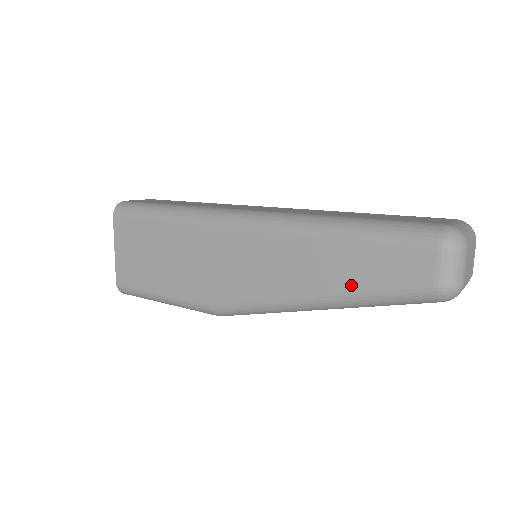
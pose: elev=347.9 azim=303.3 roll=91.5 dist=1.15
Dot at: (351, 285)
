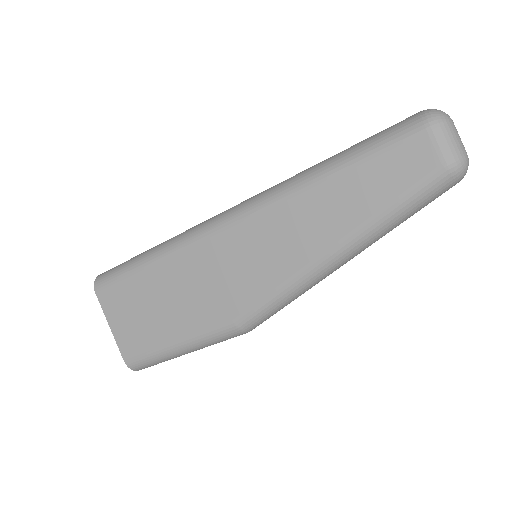
Dot at: (364, 214)
